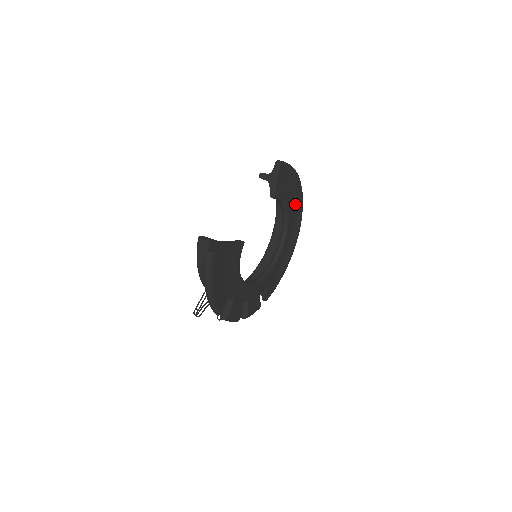
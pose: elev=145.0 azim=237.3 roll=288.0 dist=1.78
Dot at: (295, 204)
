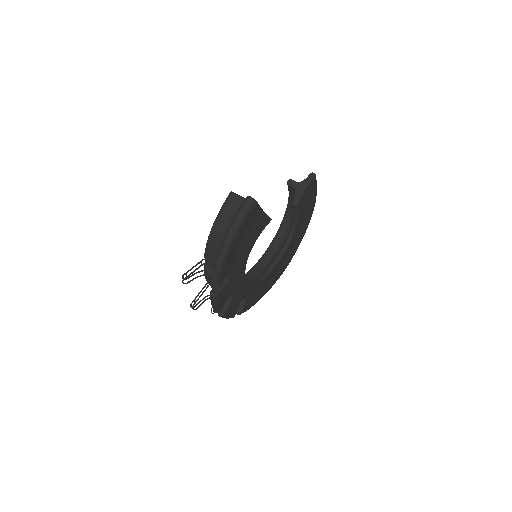
Dot at: (300, 231)
